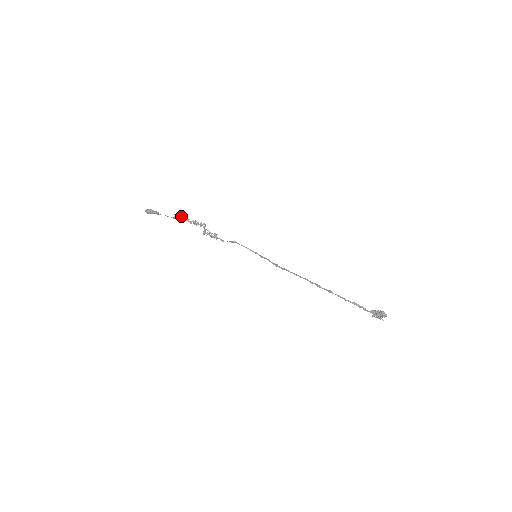
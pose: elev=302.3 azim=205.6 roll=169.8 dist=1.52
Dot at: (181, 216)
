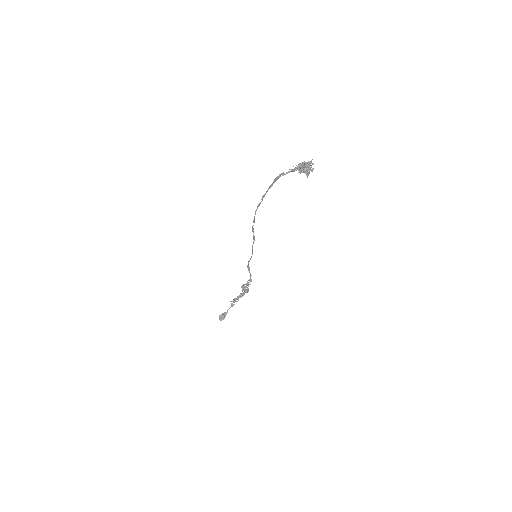
Dot at: (234, 298)
